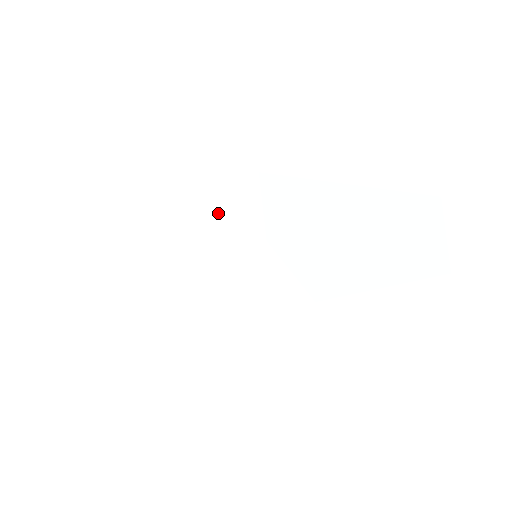
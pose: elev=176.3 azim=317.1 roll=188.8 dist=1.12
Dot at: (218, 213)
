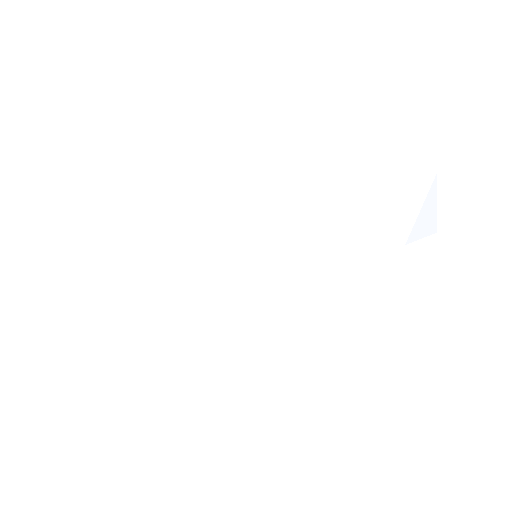
Dot at: (375, 161)
